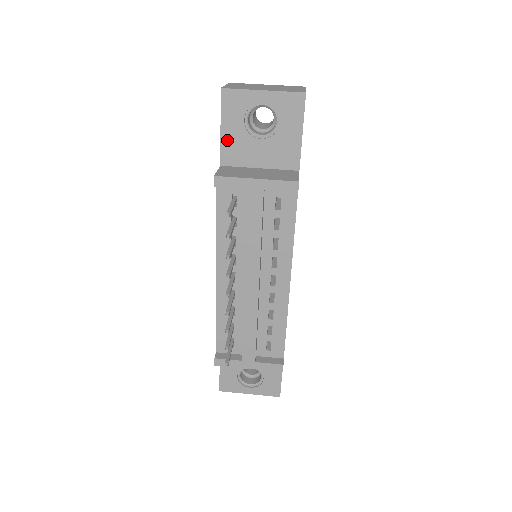
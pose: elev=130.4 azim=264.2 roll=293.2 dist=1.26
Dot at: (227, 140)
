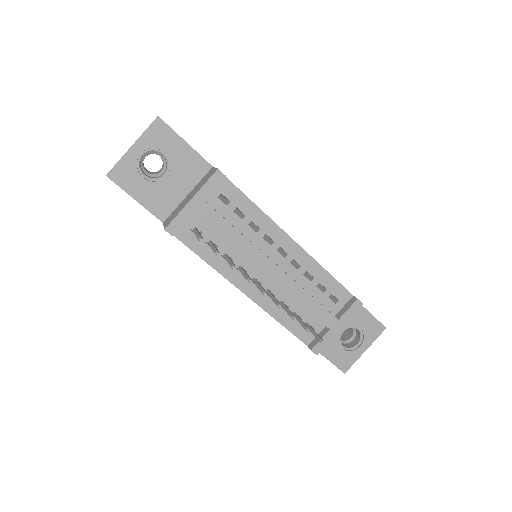
Dot at: (147, 202)
